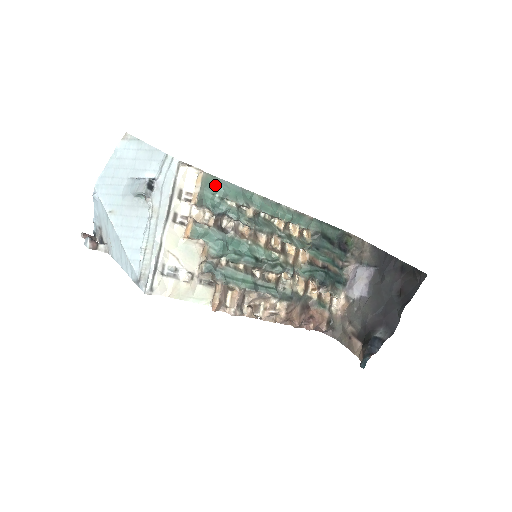
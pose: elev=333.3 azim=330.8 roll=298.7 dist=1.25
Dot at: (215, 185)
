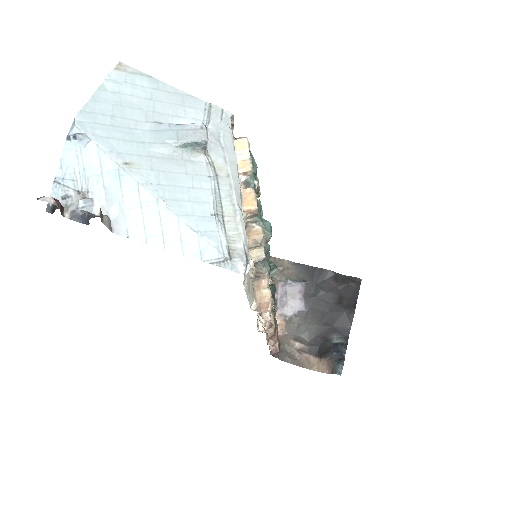
Dot at: (251, 157)
